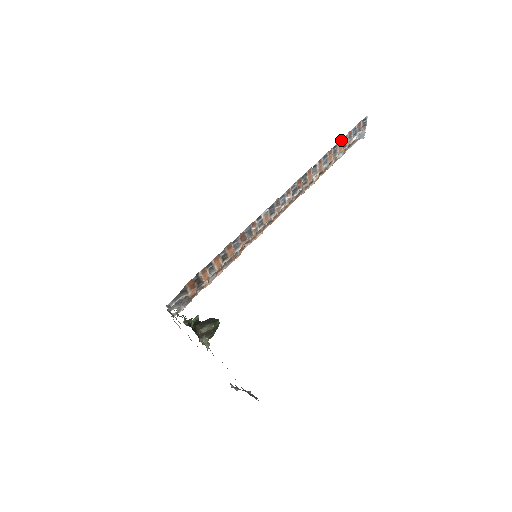
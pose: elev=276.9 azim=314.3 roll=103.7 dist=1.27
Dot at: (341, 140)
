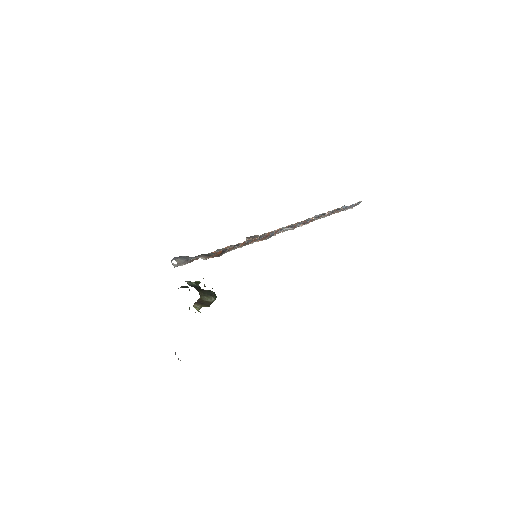
Dot at: (345, 207)
